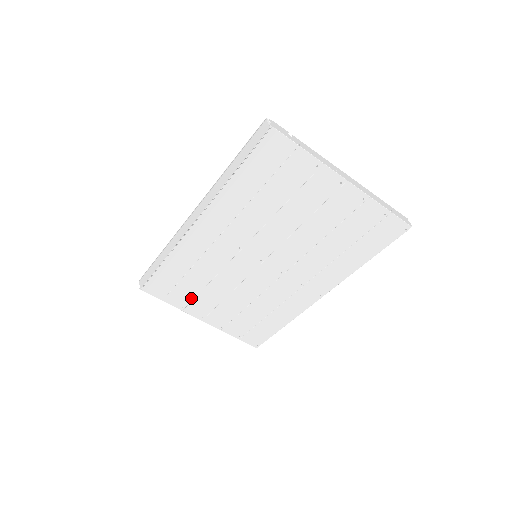
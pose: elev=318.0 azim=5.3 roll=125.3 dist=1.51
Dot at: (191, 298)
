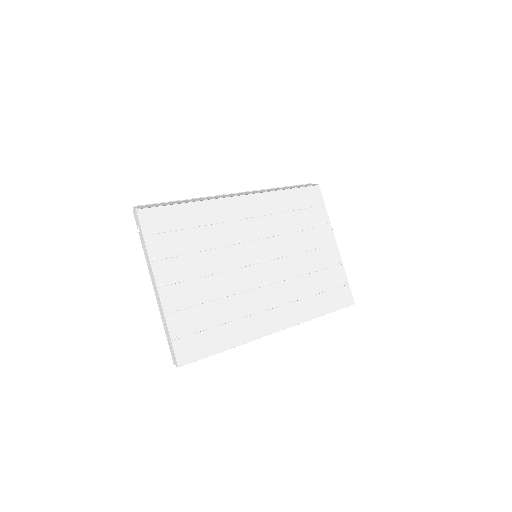
Dot at: (173, 254)
